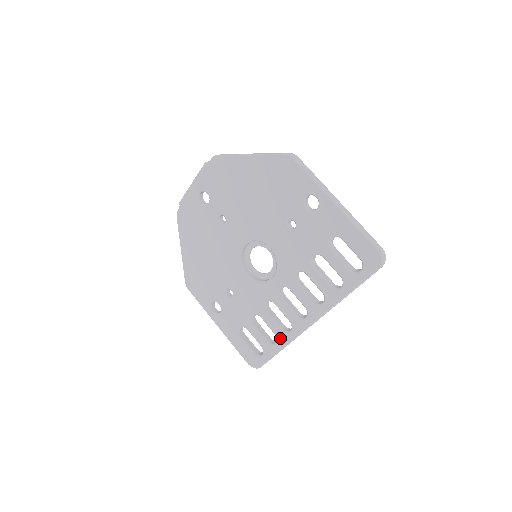
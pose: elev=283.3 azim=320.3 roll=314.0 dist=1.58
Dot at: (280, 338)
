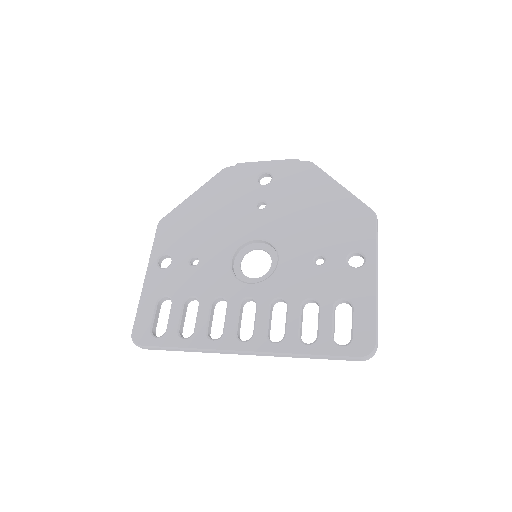
Dot at: (196, 337)
